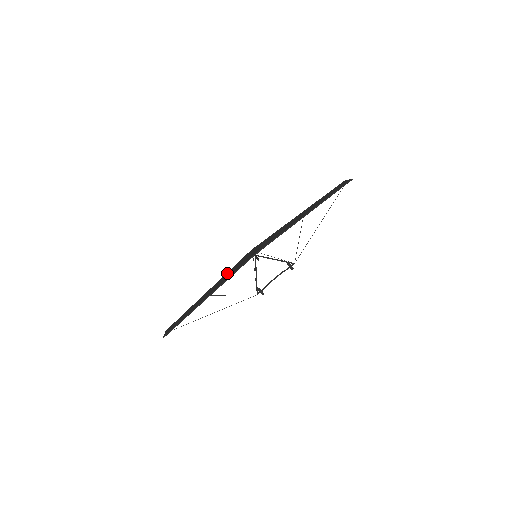
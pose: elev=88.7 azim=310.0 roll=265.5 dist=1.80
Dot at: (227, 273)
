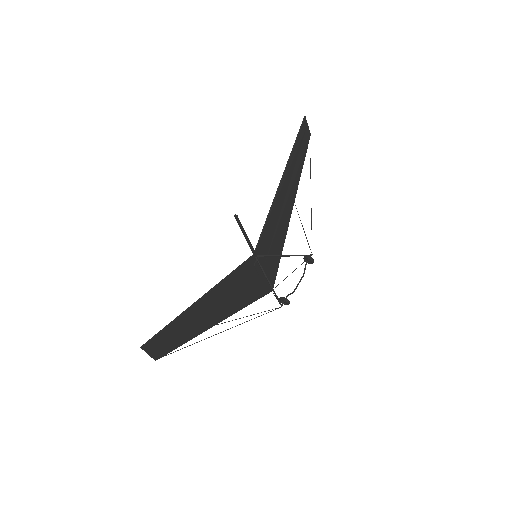
Dot at: occluded
